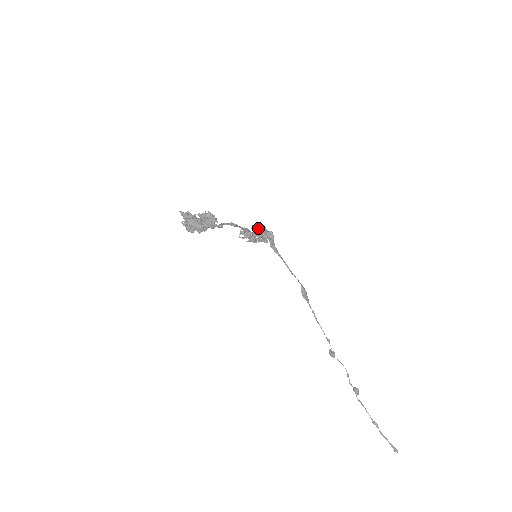
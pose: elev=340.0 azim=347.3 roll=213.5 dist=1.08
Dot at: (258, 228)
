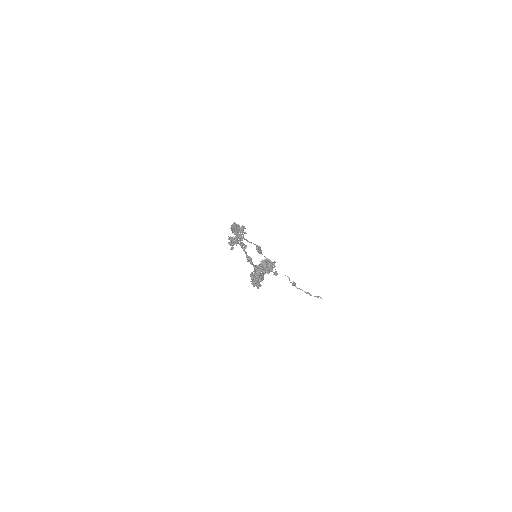
Dot at: (240, 231)
